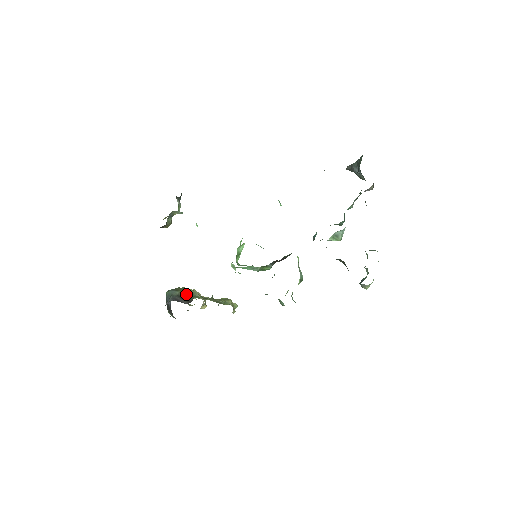
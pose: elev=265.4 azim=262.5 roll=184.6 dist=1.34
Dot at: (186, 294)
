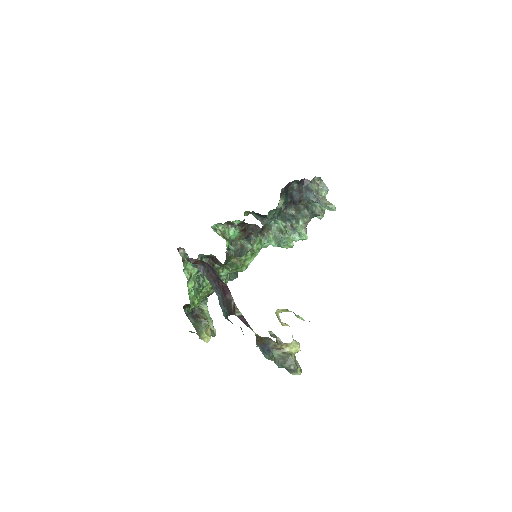
Dot at: occluded
